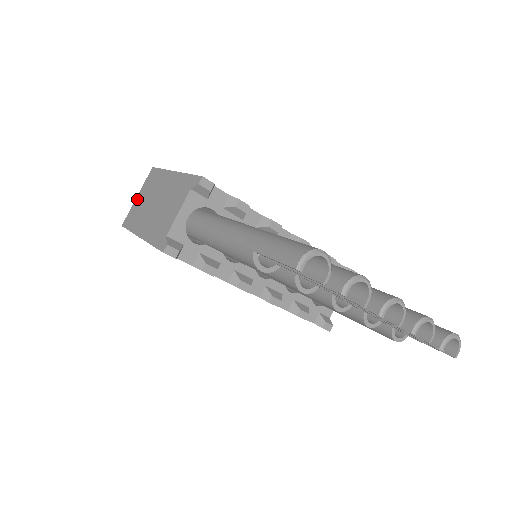
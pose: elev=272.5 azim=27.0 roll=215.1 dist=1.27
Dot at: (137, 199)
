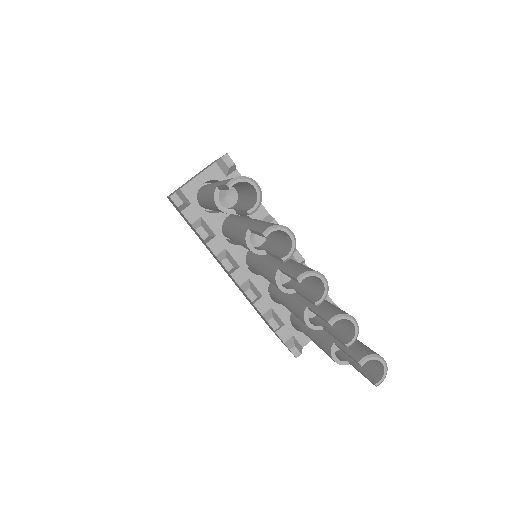
Dot at: occluded
